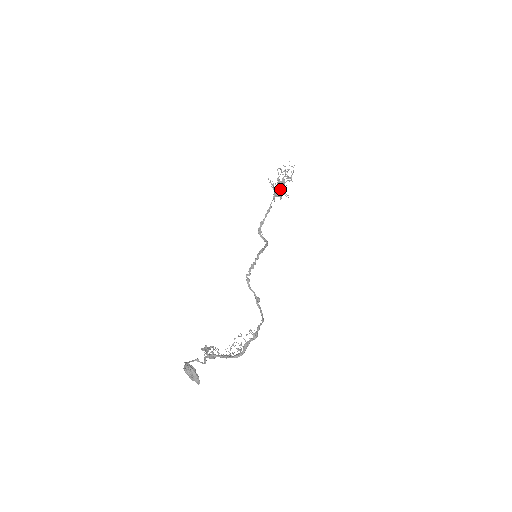
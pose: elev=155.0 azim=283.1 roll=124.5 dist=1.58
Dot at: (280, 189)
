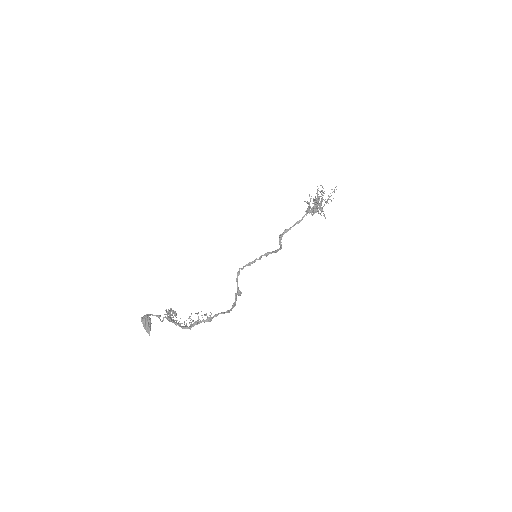
Dot at: (315, 206)
